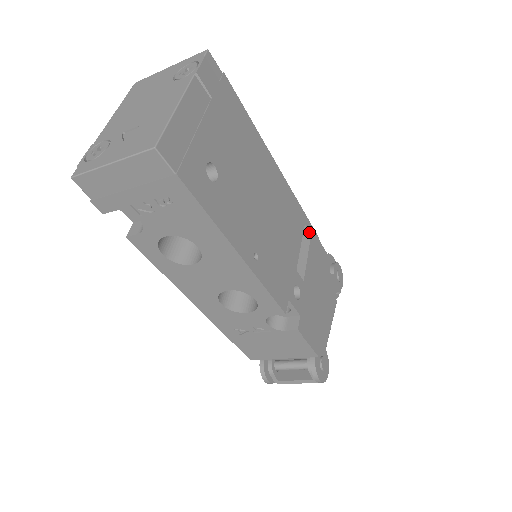
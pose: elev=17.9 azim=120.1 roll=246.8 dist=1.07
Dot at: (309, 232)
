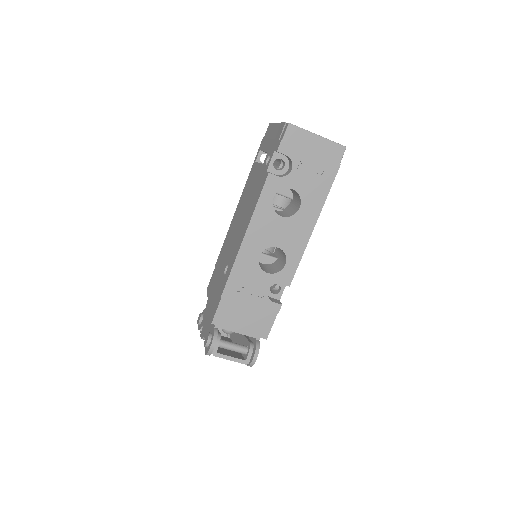
Dot at: occluded
